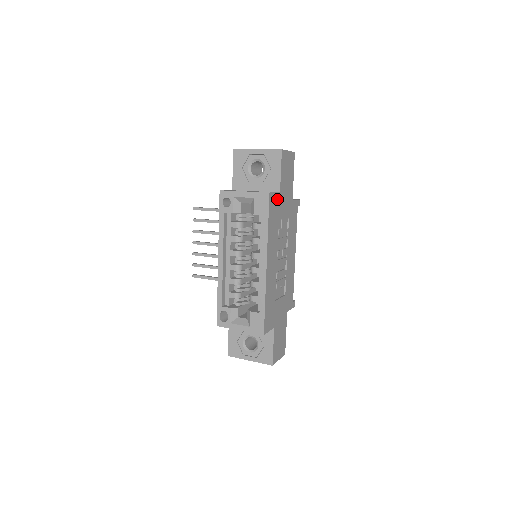
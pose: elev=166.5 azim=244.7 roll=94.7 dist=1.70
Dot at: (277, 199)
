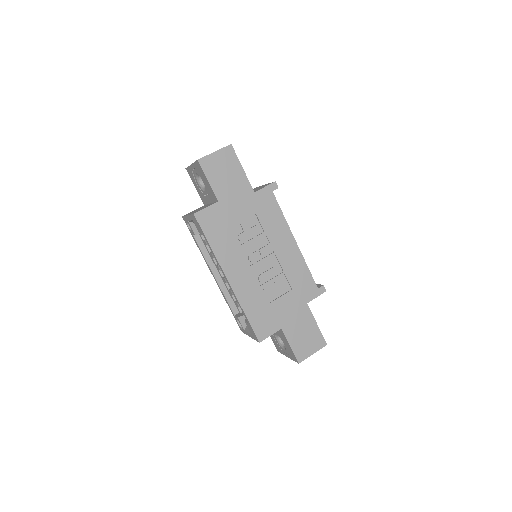
Dot at: (216, 210)
